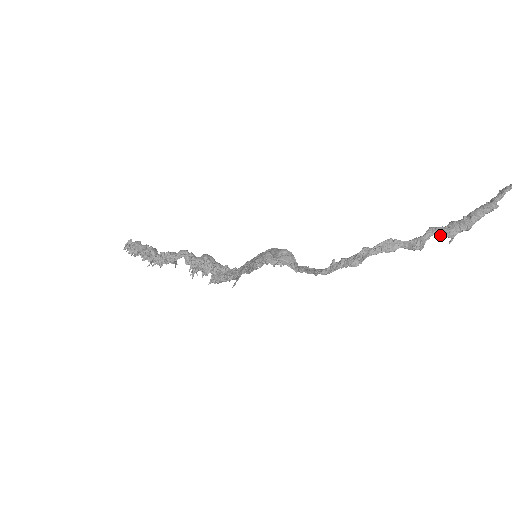
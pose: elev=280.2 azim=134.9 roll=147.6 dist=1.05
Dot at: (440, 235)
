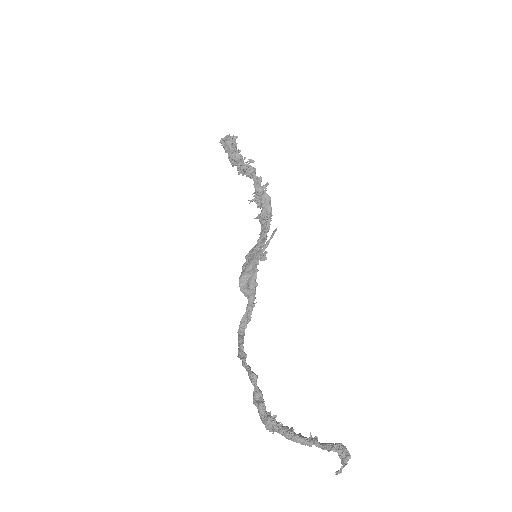
Dot at: (260, 412)
